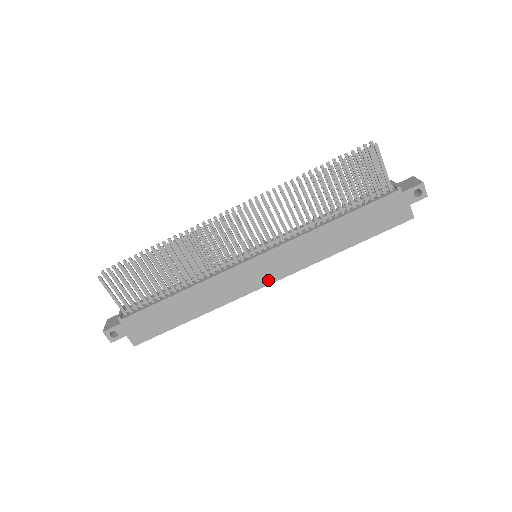
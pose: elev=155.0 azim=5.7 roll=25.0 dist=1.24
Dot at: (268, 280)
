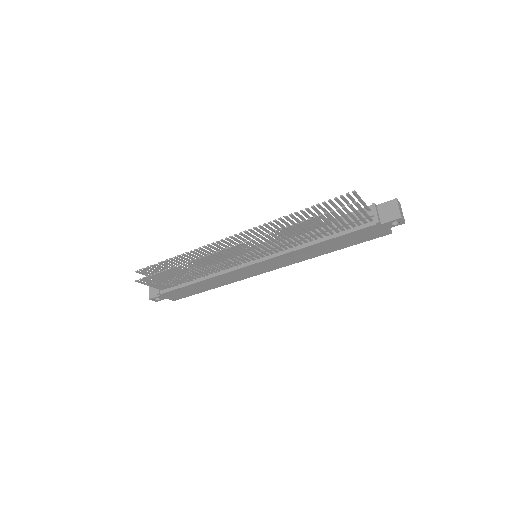
Dot at: (268, 270)
